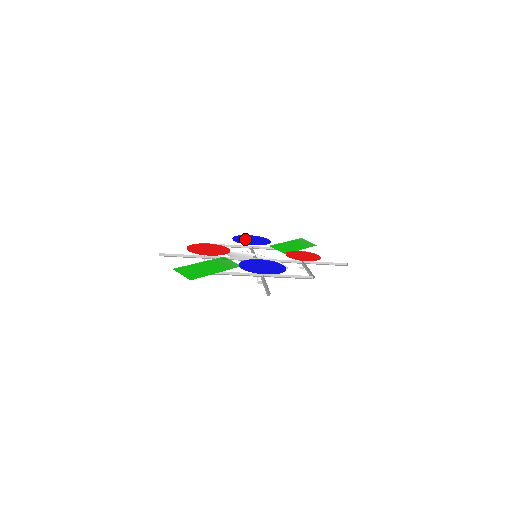
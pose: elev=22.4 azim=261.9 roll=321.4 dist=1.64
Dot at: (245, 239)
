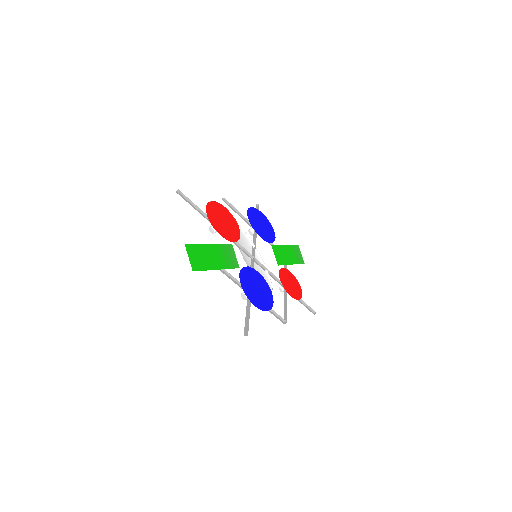
Dot at: (257, 219)
